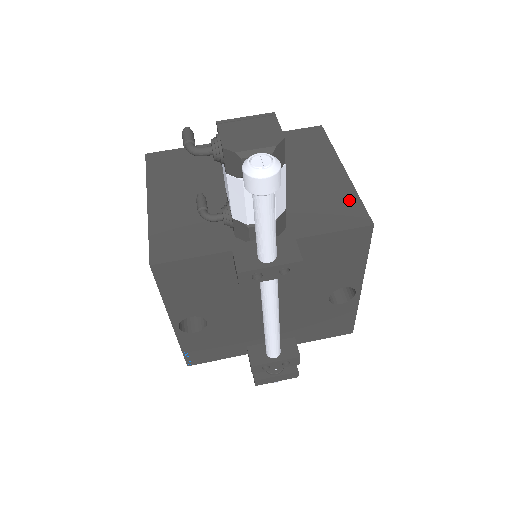
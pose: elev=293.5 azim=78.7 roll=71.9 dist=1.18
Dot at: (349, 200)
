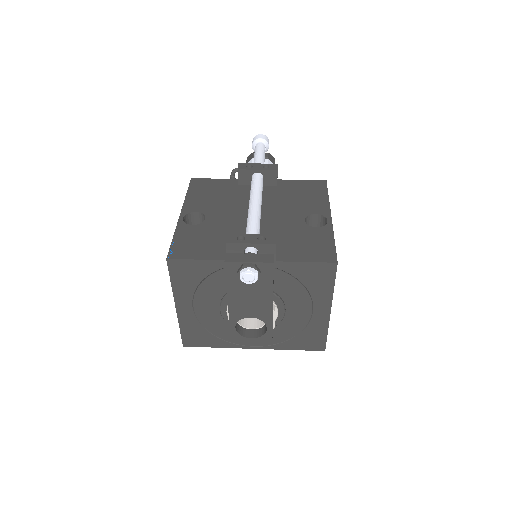
Dot at: occluded
